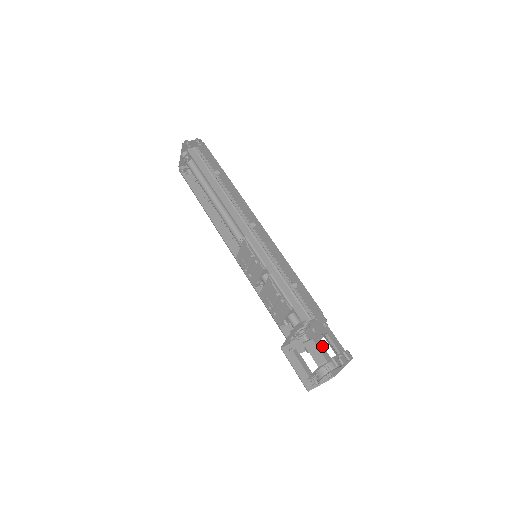
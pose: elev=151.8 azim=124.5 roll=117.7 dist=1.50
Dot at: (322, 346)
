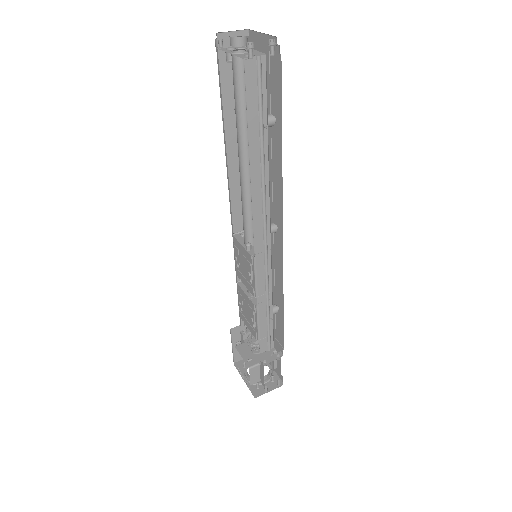
Dot at: occluded
